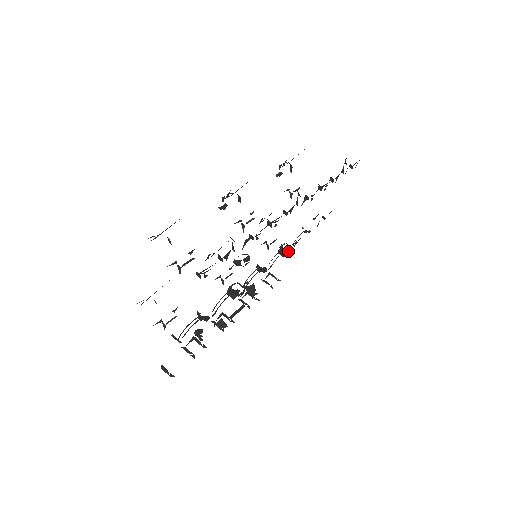
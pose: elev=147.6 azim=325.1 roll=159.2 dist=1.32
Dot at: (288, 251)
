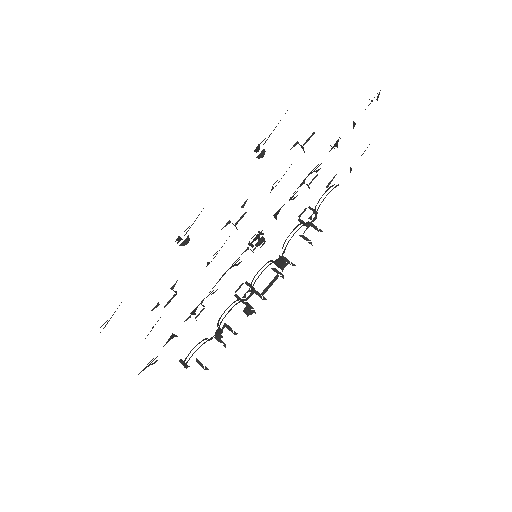
Dot at: (307, 223)
